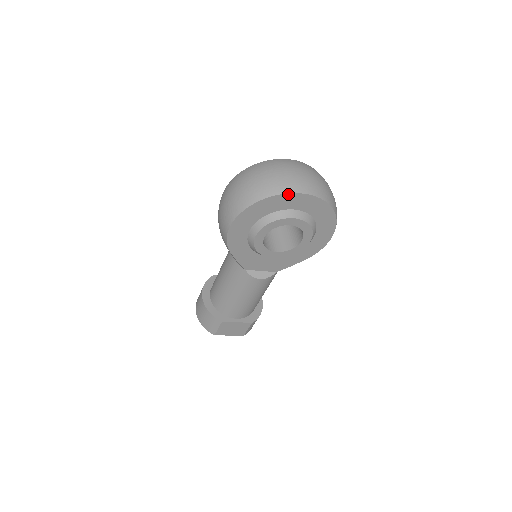
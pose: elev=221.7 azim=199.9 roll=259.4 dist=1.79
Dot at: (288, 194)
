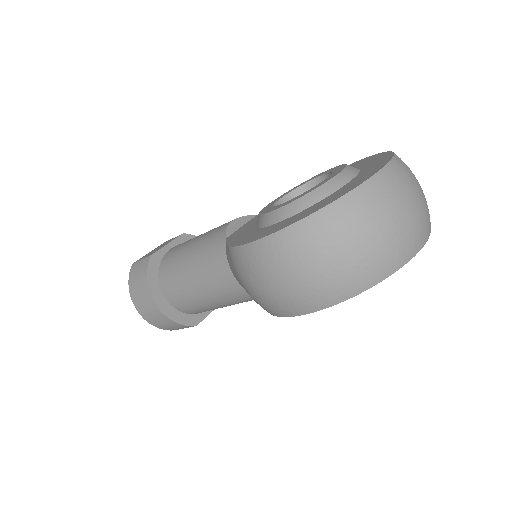
Dot at: (410, 258)
